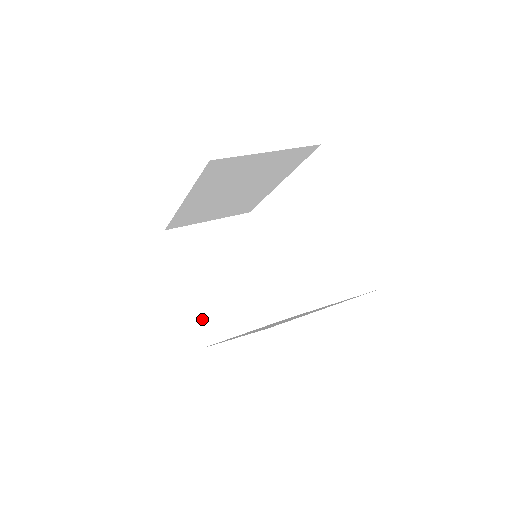
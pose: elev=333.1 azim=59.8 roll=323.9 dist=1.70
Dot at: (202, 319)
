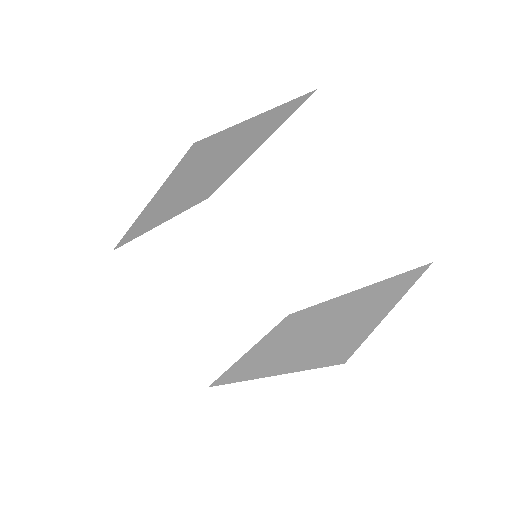
Dot at: (196, 350)
